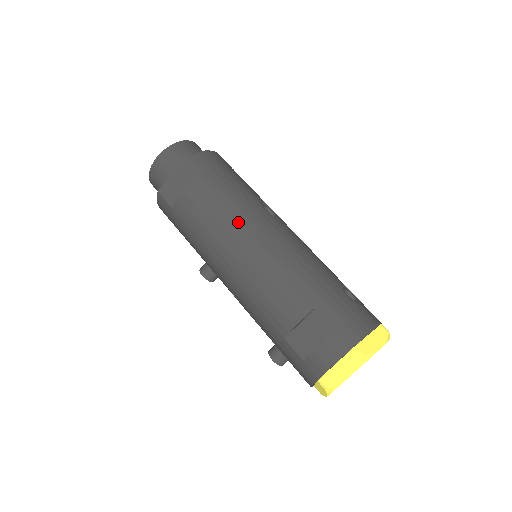
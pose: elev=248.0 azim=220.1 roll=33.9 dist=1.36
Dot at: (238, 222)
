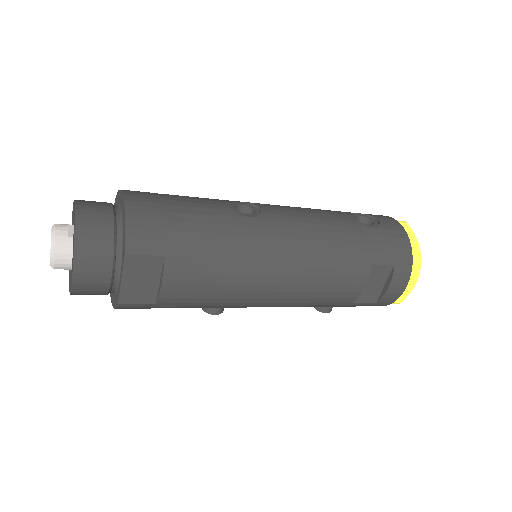
Dot at: (253, 259)
